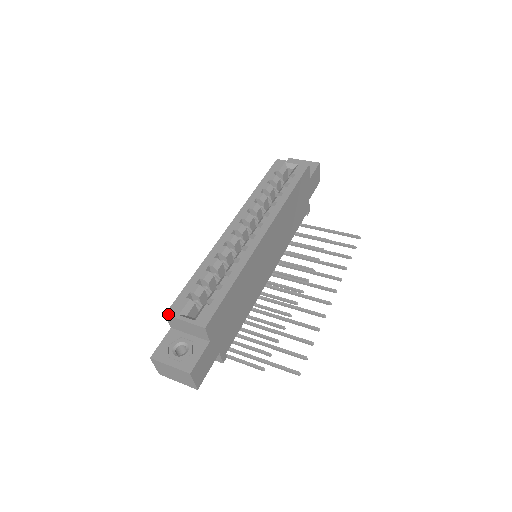
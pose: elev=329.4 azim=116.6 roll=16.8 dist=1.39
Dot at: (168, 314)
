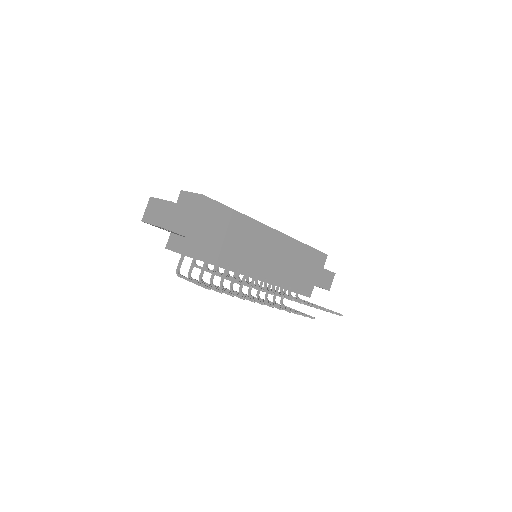
Dot at: (183, 191)
